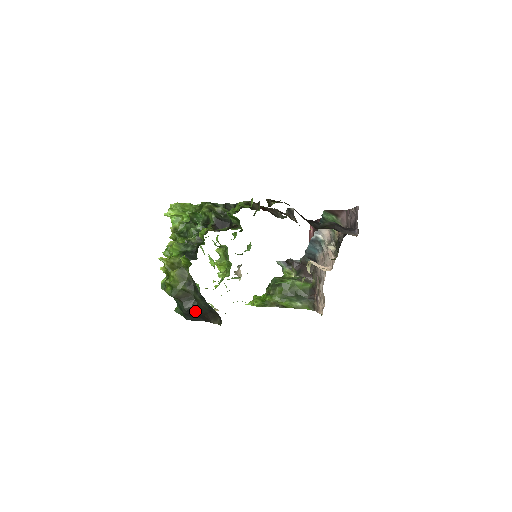
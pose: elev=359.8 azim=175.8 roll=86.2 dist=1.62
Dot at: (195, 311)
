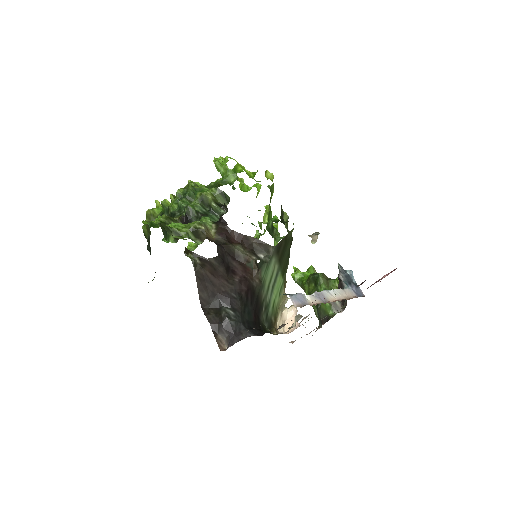
Dot at: occluded
